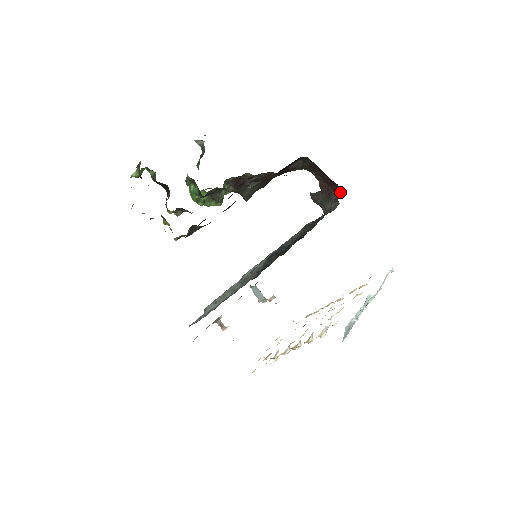
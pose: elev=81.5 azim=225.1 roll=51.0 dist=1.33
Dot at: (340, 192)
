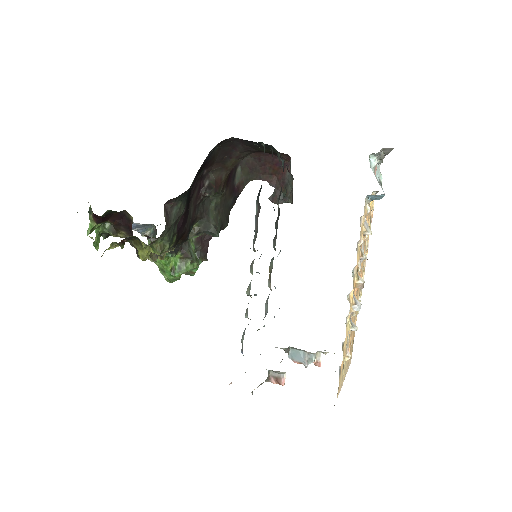
Dot at: occluded
